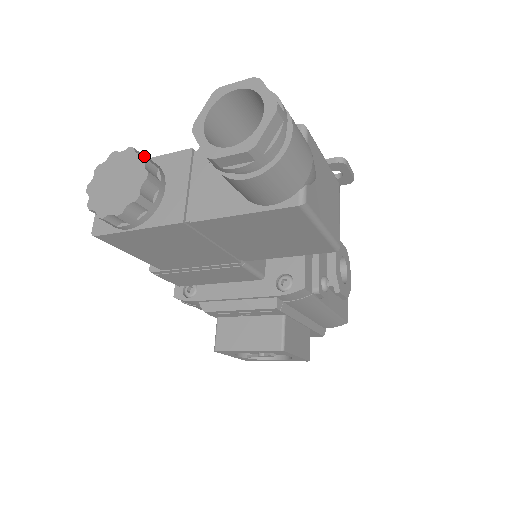
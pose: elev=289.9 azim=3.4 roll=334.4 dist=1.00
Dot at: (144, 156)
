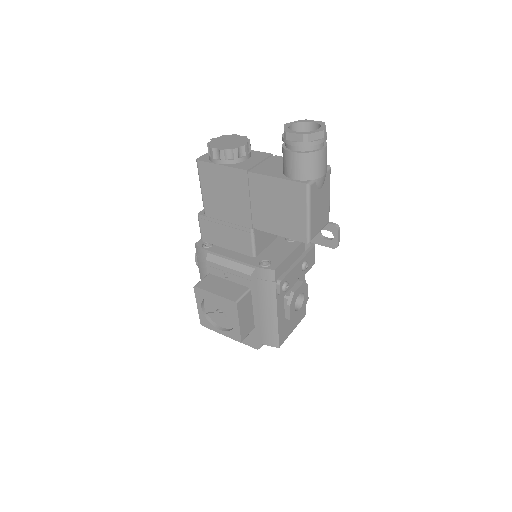
Dot at: occluded
